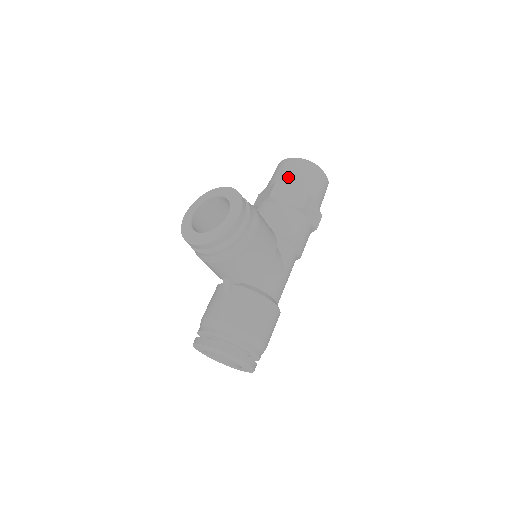
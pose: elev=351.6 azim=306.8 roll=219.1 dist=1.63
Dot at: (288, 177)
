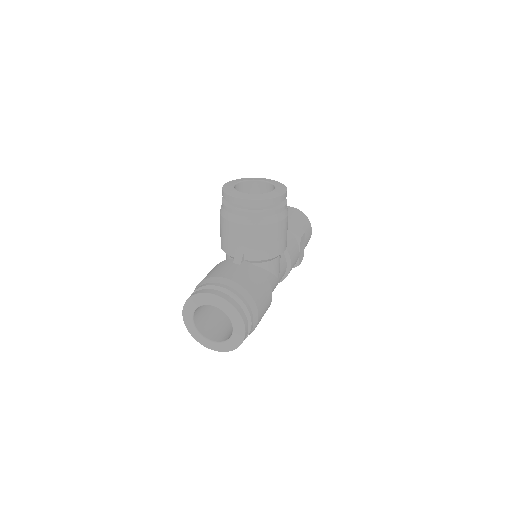
Dot at: (289, 215)
